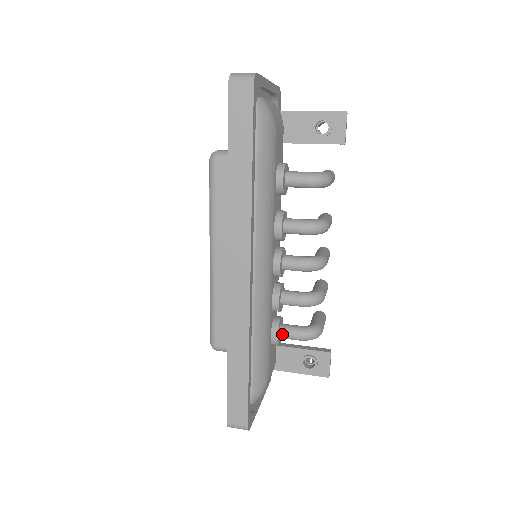
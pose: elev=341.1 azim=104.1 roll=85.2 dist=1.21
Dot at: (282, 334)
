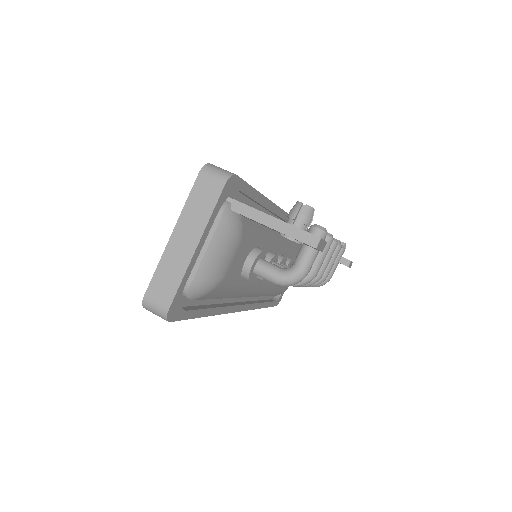
Dot at: occluded
